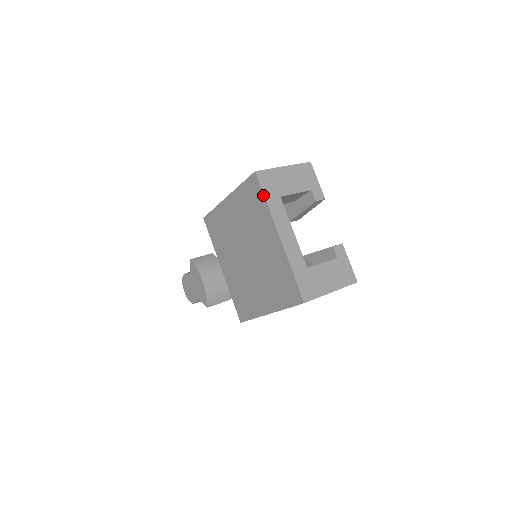
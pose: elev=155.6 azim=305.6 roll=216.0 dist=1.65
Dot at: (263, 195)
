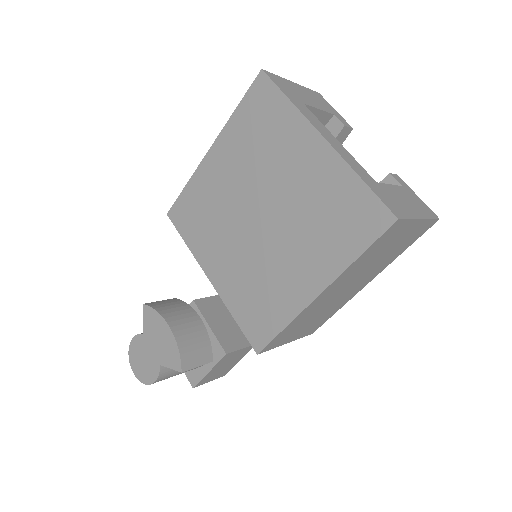
Dot at: (282, 93)
